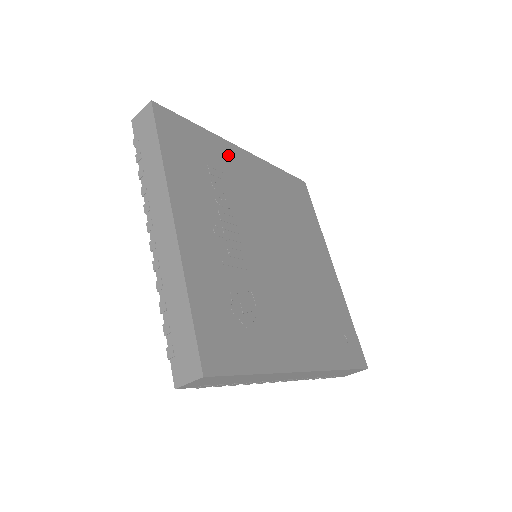
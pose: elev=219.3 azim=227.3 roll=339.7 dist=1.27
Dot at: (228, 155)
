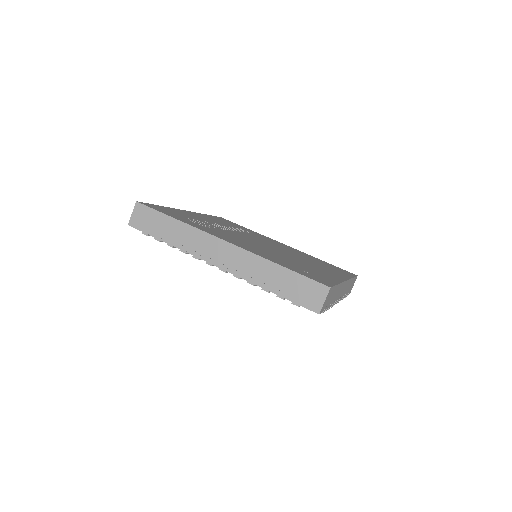
Dot at: occluded
